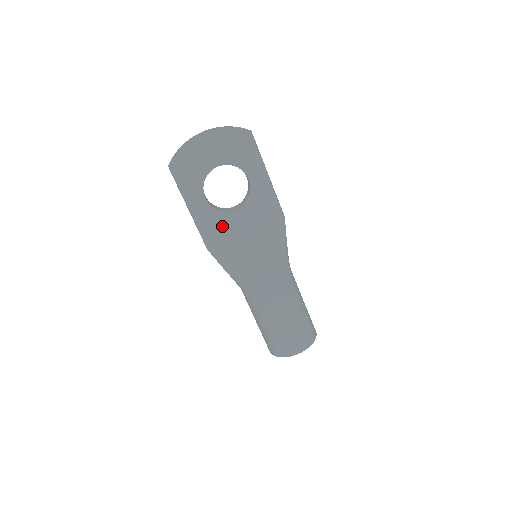
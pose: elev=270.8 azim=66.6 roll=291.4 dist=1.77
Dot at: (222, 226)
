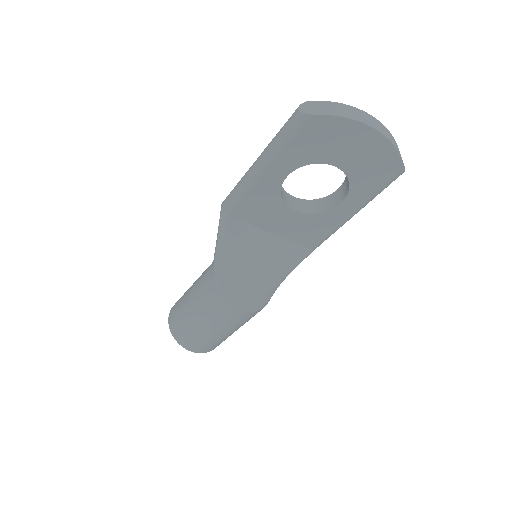
Dot at: (264, 209)
